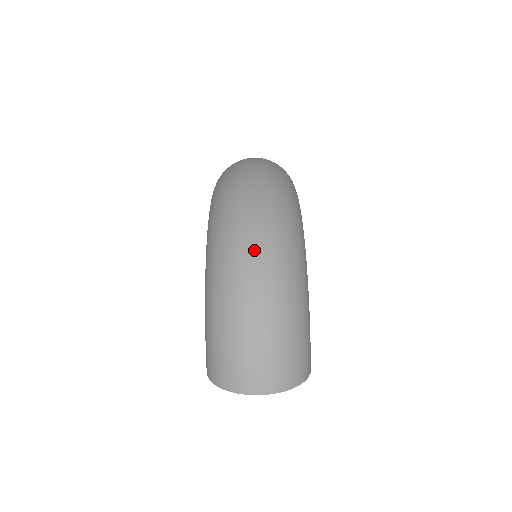
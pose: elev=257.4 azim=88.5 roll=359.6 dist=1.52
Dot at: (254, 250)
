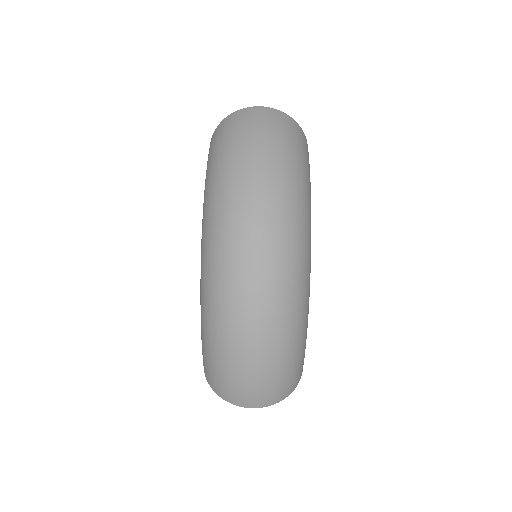
Dot at: (253, 291)
